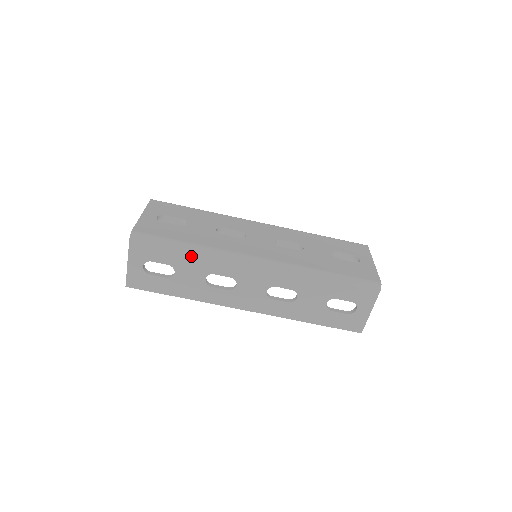
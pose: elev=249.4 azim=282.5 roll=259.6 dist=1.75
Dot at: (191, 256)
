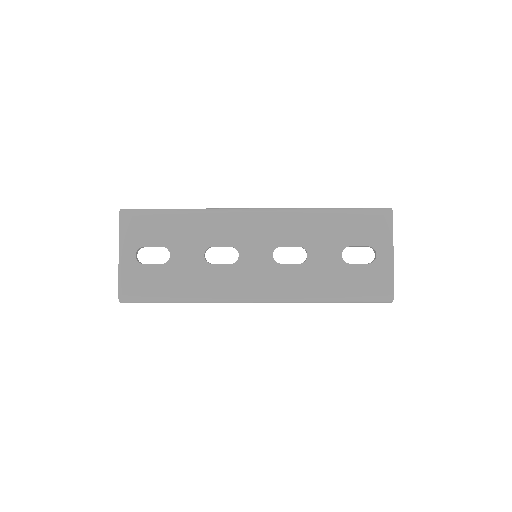
Dot at: occluded
